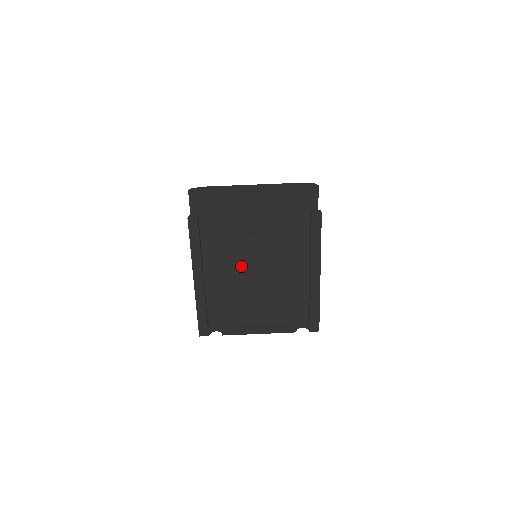
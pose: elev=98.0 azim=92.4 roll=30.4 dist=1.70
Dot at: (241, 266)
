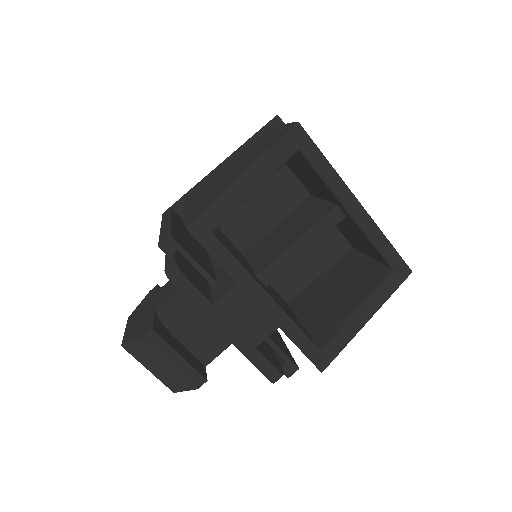
Dot at: (137, 357)
